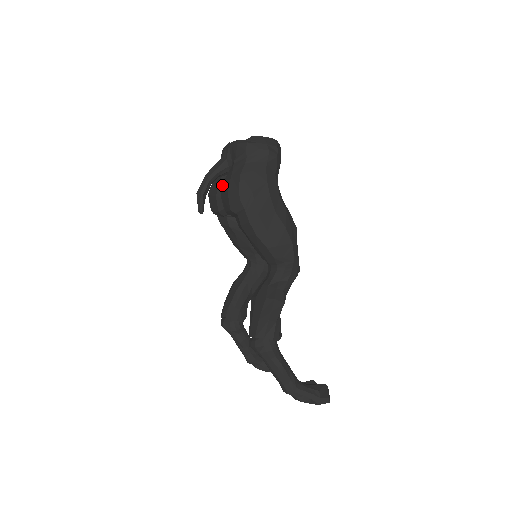
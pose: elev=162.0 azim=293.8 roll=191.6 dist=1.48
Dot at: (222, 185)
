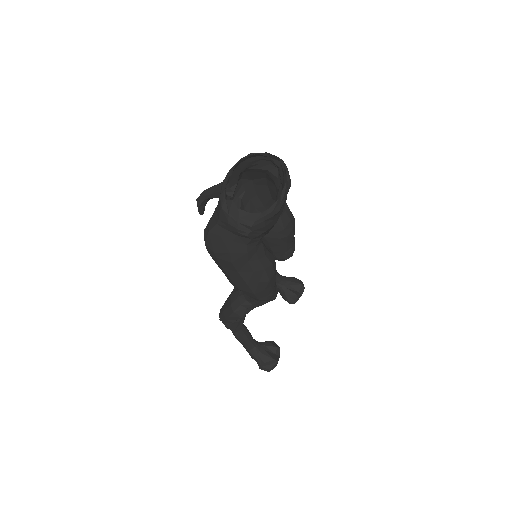
Dot at: occluded
